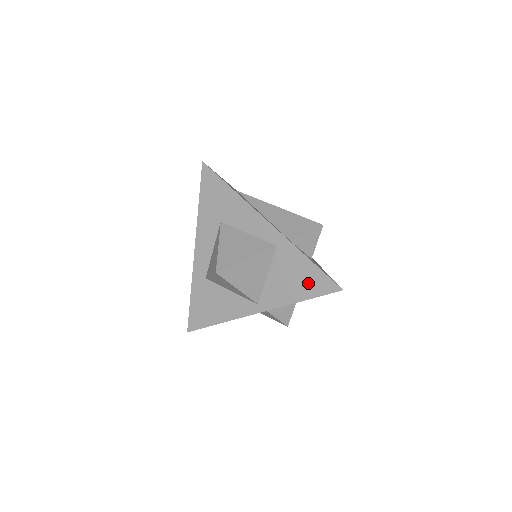
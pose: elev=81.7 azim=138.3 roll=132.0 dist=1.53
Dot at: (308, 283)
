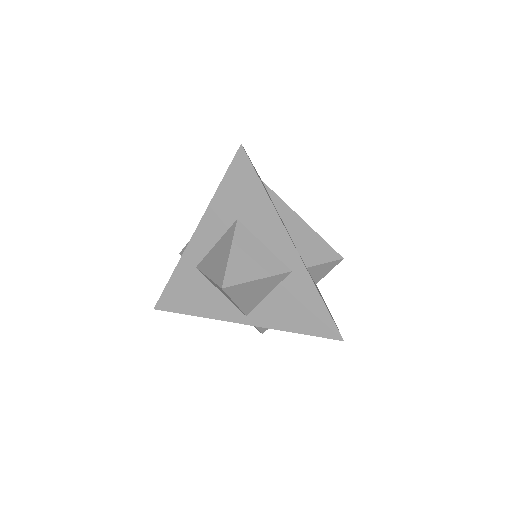
Dot at: (310, 320)
